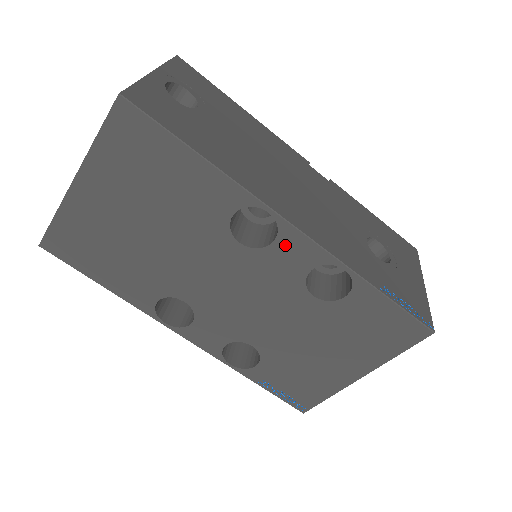
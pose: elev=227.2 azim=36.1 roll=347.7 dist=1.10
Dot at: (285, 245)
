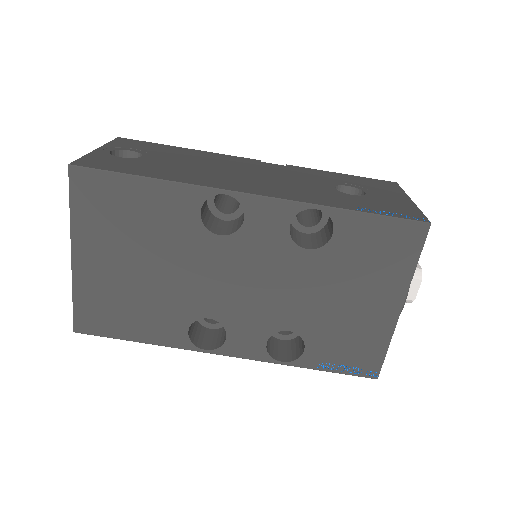
Dot at: (255, 215)
